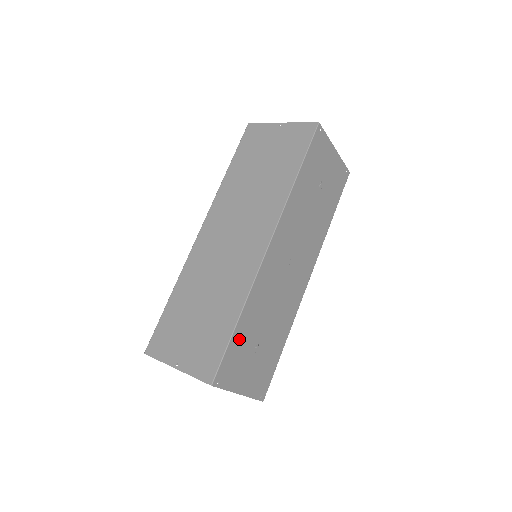
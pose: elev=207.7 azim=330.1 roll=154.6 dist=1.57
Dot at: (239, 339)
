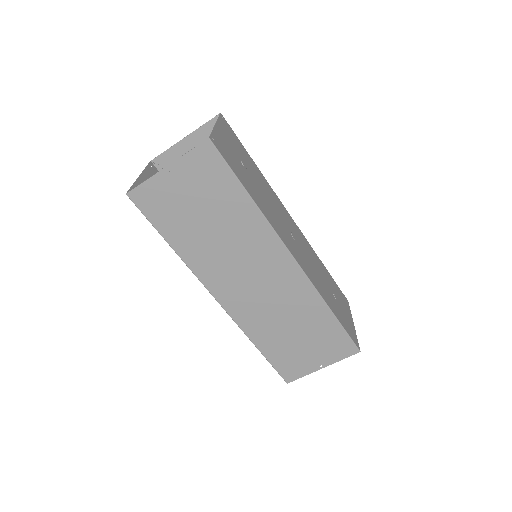
Dot at: (338, 316)
